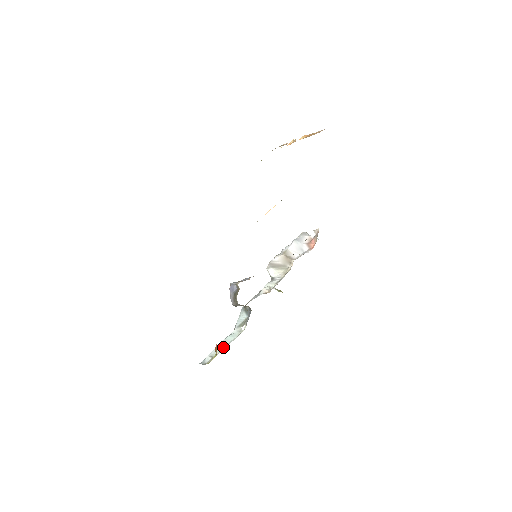
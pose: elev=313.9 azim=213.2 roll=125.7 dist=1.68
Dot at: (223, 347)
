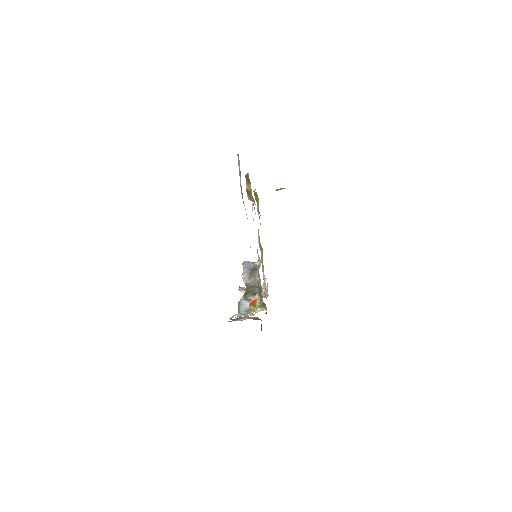
Dot at: occluded
